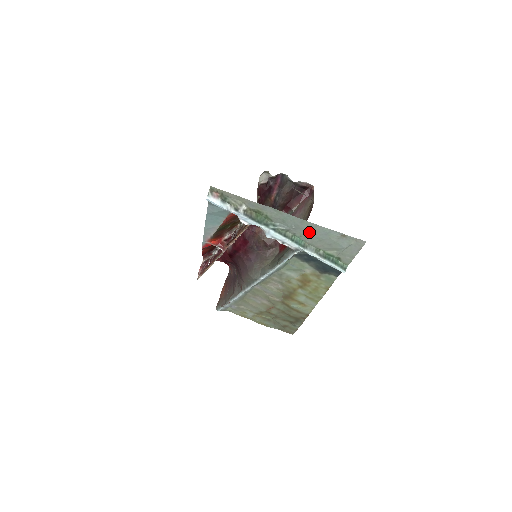
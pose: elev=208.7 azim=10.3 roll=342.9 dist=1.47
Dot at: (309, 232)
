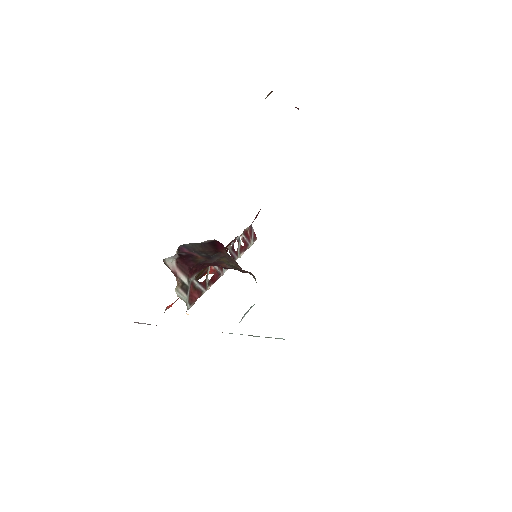
Dot at: occluded
